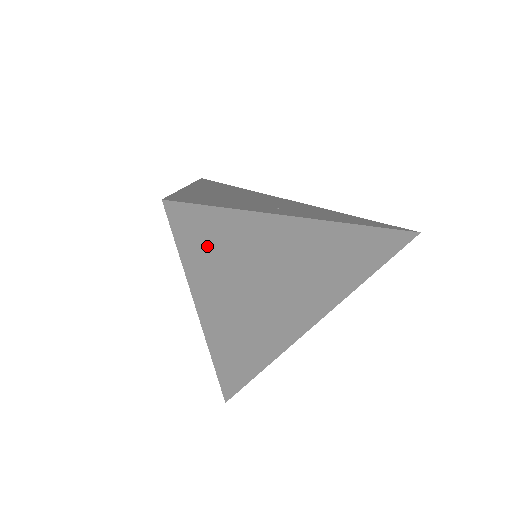
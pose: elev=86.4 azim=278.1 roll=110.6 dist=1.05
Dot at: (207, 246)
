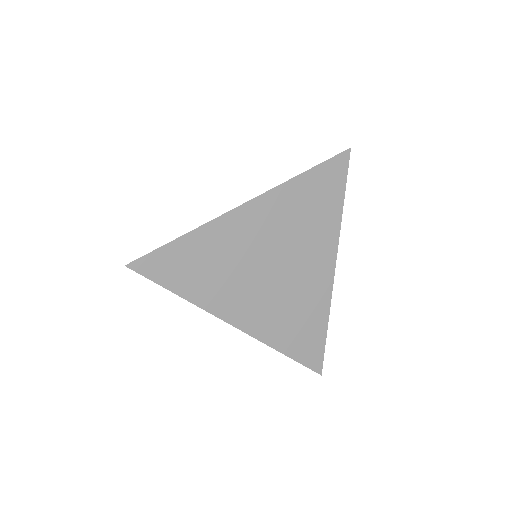
Dot at: (182, 273)
